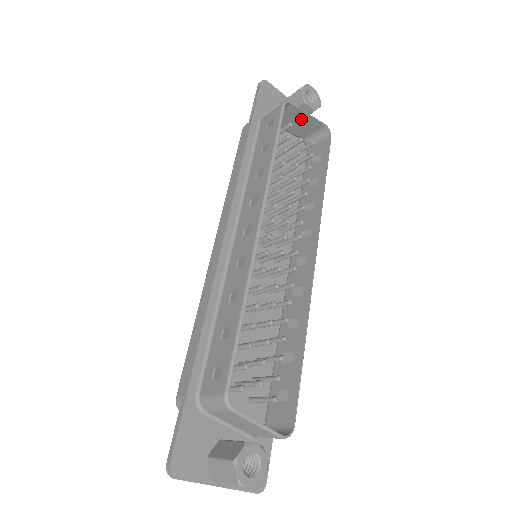
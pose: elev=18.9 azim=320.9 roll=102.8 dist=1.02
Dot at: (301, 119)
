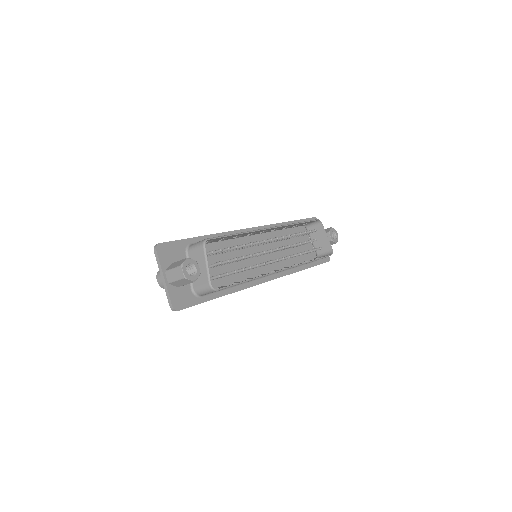
Dot at: (322, 237)
